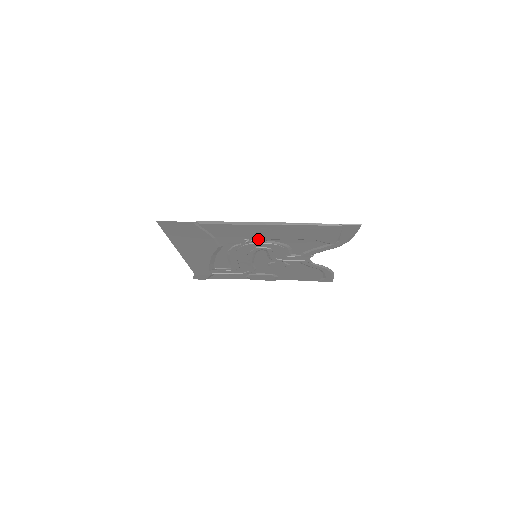
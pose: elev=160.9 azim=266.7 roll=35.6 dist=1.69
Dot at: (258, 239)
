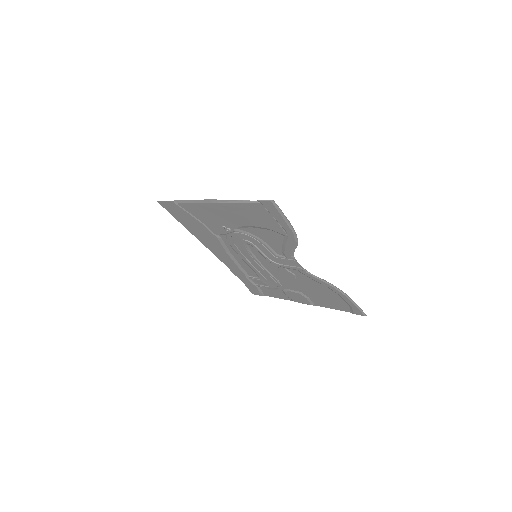
Dot at: (230, 227)
